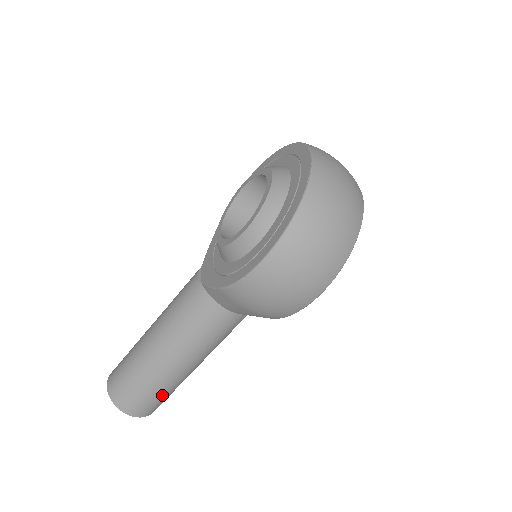
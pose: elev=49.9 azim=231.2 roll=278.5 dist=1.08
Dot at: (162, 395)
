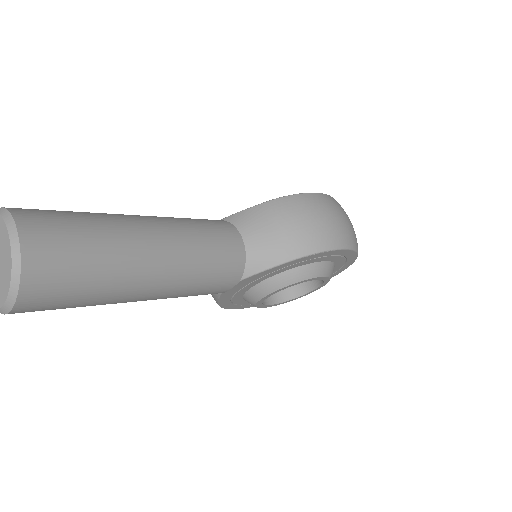
Dot at: (93, 259)
